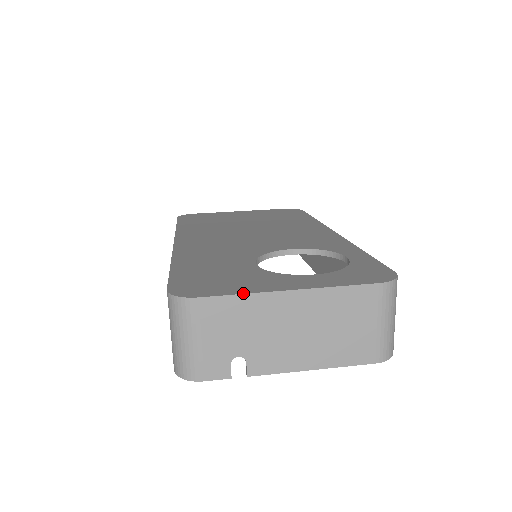
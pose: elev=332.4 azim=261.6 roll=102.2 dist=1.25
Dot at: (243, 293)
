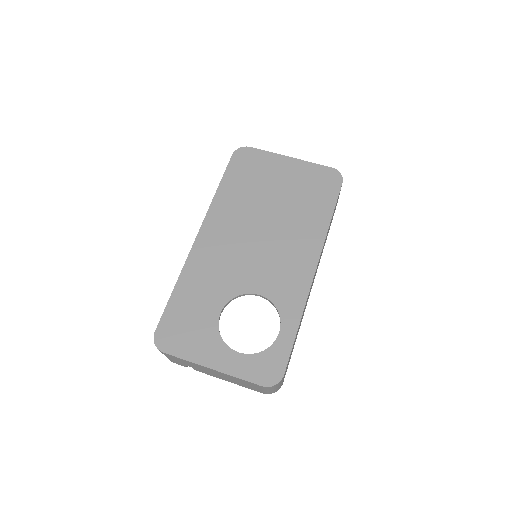
Dot at: (187, 360)
